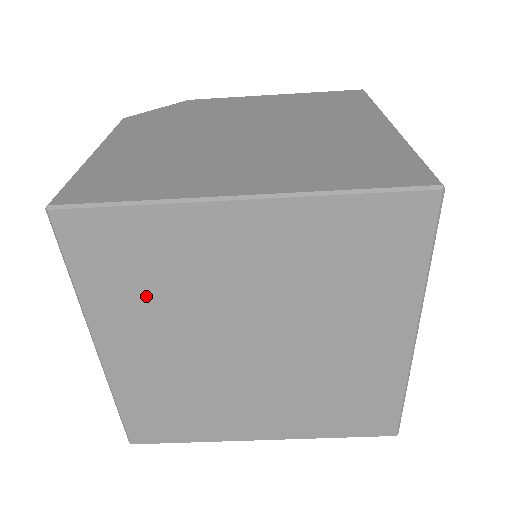
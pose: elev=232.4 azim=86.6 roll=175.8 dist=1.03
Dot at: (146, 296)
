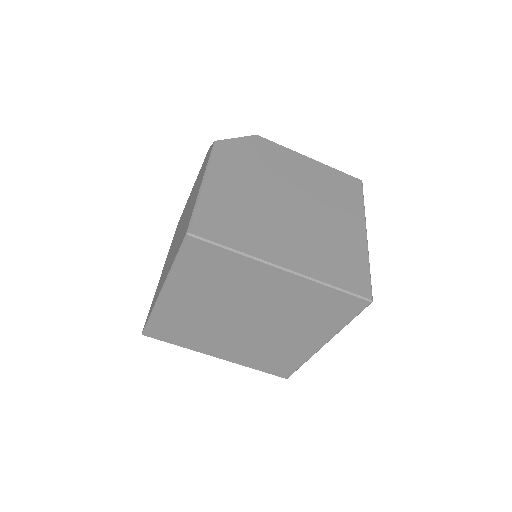
Dot at: (208, 283)
